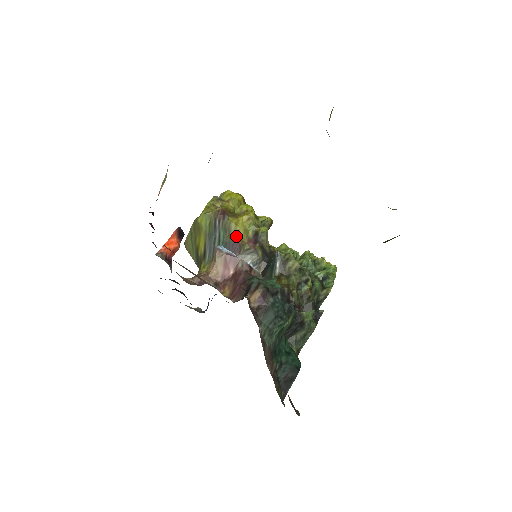
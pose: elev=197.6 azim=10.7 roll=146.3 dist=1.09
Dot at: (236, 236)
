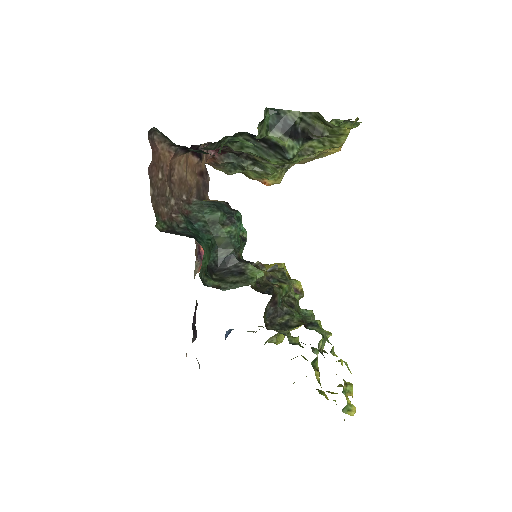
Dot at: occluded
